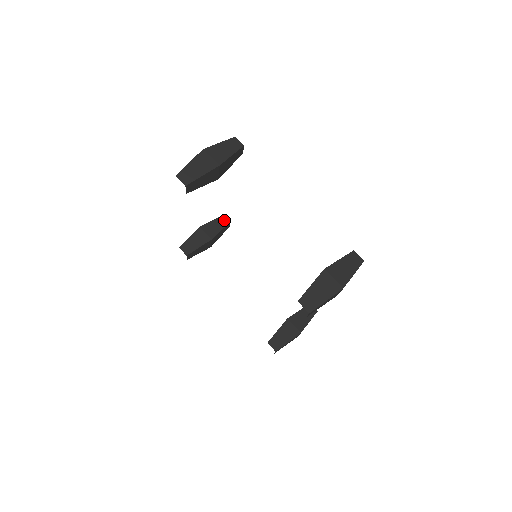
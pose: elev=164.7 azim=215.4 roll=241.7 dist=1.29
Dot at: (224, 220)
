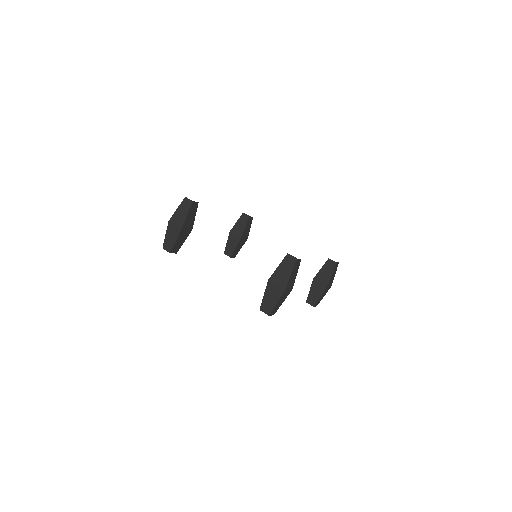
Dot at: (245, 217)
